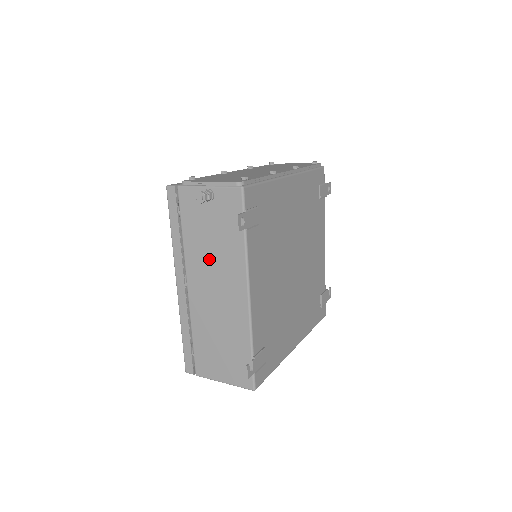
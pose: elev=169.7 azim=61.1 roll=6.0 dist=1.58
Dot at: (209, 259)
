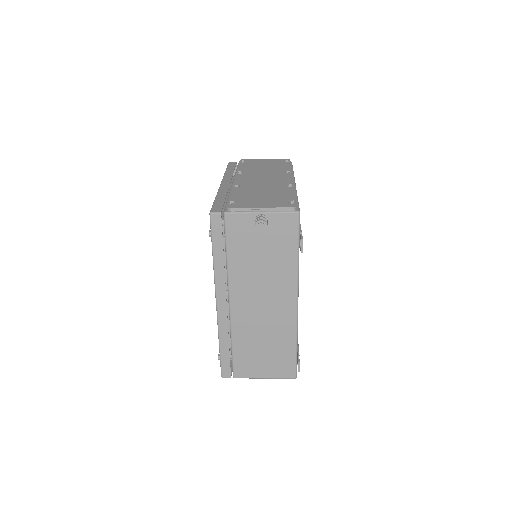
Dot at: (257, 277)
